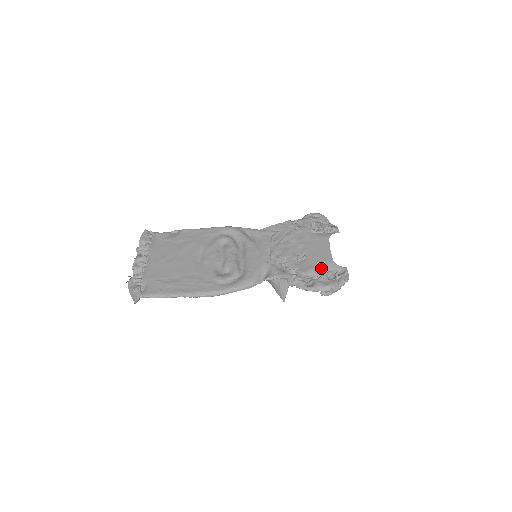
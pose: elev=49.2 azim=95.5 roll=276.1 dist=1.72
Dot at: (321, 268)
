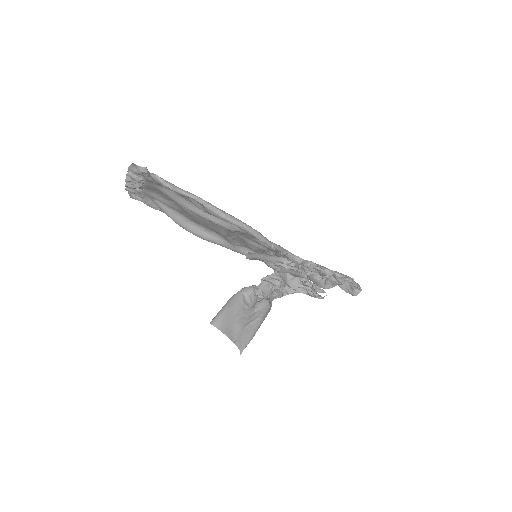
Dot at: occluded
